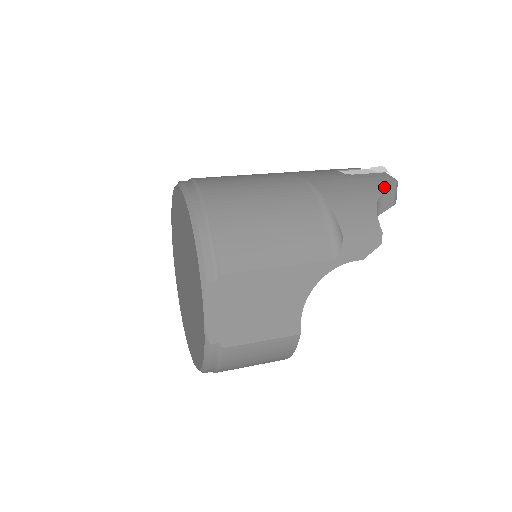
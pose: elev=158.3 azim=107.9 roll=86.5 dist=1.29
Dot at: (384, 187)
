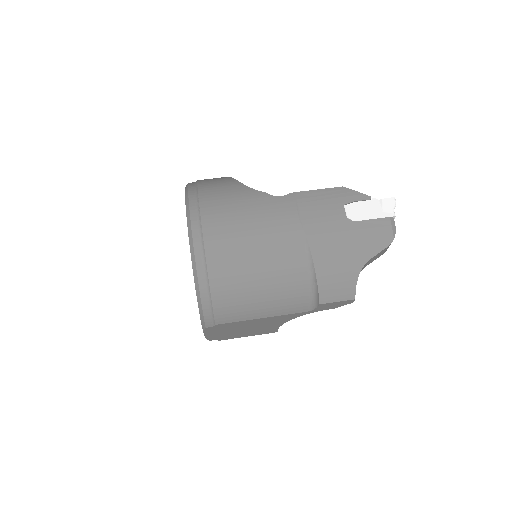
Dot at: (377, 248)
